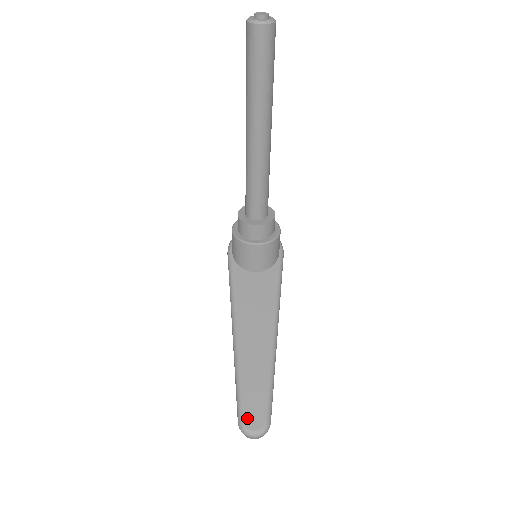
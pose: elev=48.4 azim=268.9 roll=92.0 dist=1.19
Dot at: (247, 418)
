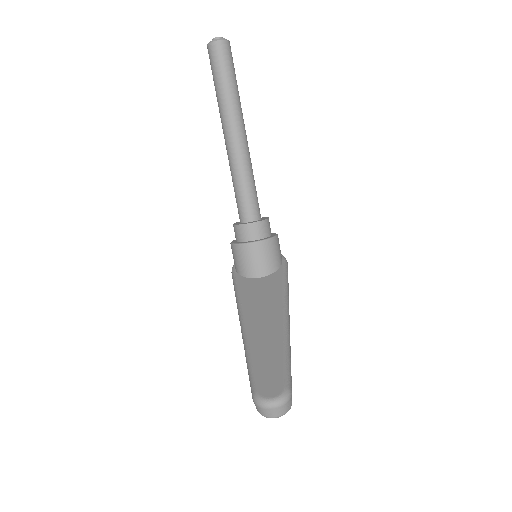
Dot at: (262, 388)
